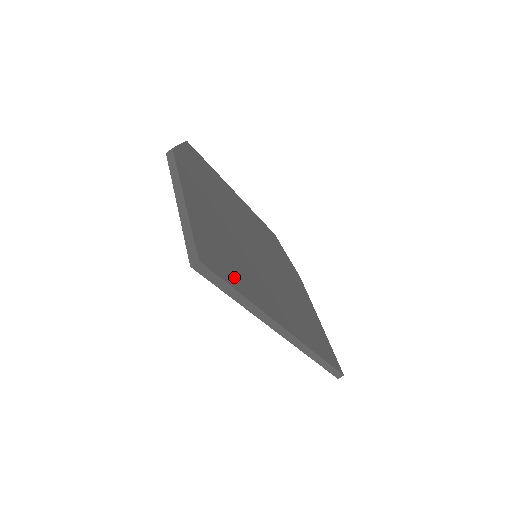
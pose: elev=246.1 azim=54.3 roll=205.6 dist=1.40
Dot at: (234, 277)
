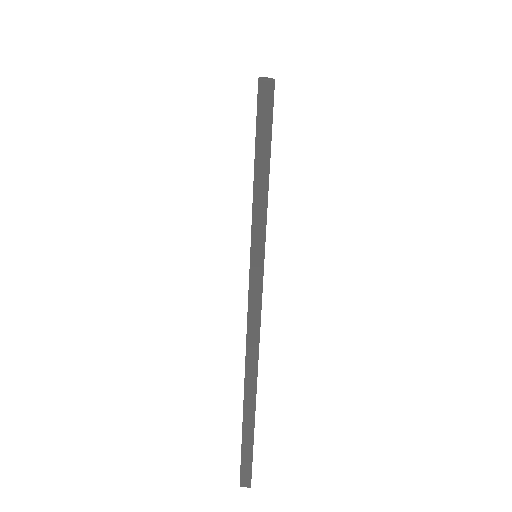
Dot at: occluded
